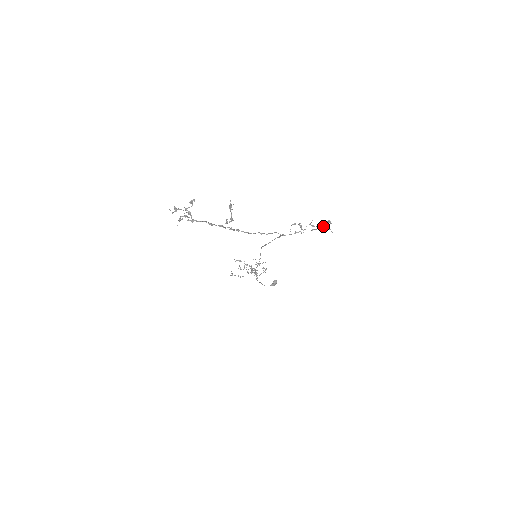
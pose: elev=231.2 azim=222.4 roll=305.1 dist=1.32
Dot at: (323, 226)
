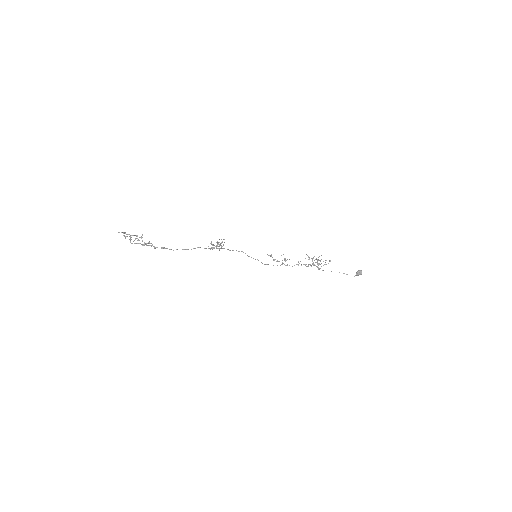
Dot at: (216, 245)
